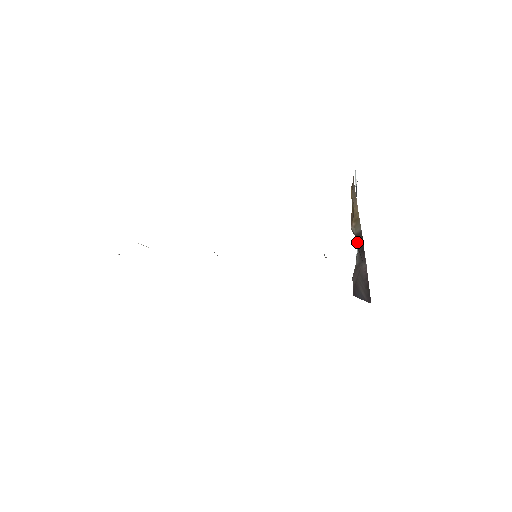
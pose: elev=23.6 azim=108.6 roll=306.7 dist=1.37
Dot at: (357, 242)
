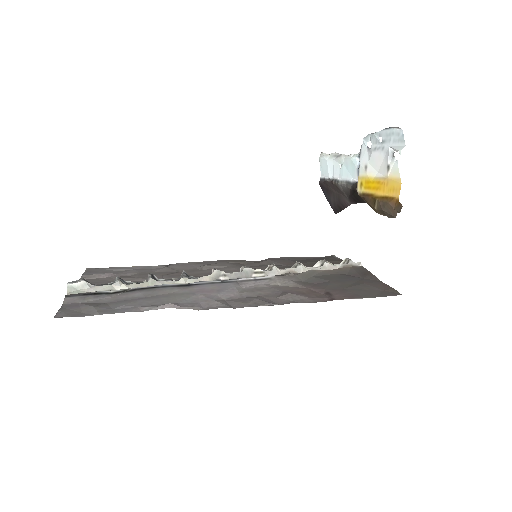
Dot at: (355, 194)
